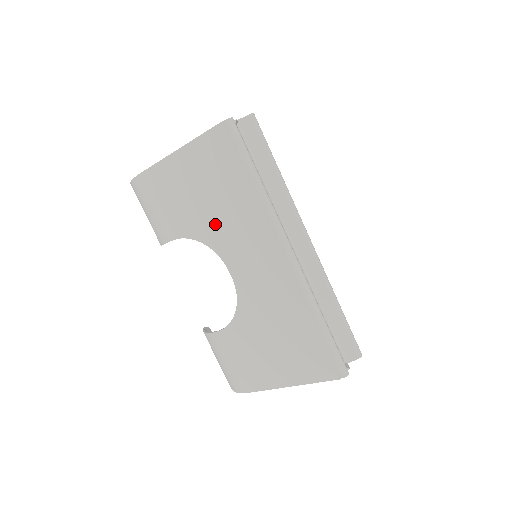
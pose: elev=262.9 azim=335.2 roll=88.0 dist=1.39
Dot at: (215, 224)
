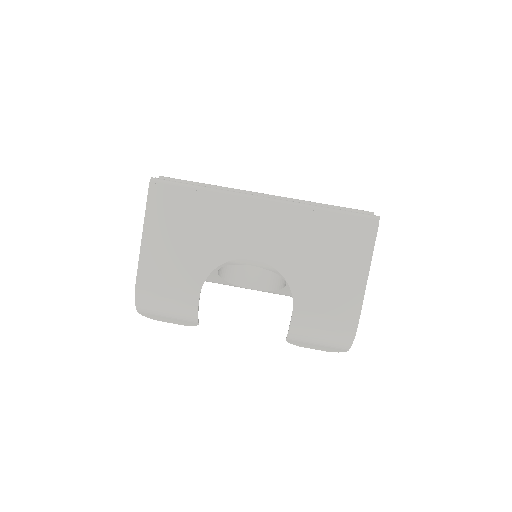
Dot at: (210, 244)
